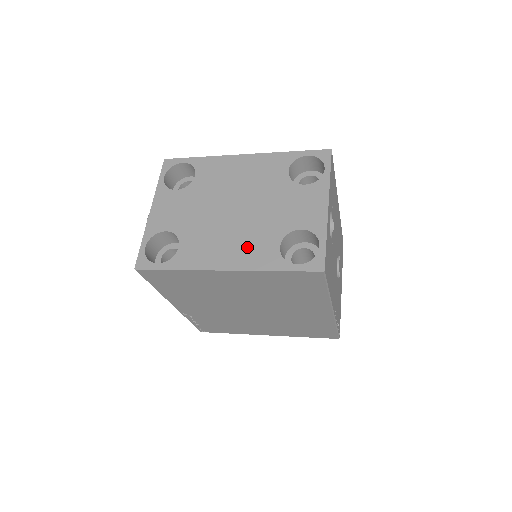
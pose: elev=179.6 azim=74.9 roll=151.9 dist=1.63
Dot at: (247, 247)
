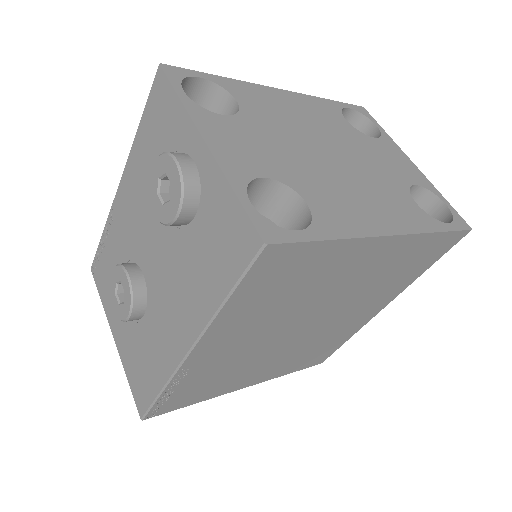
Dot at: (389, 204)
